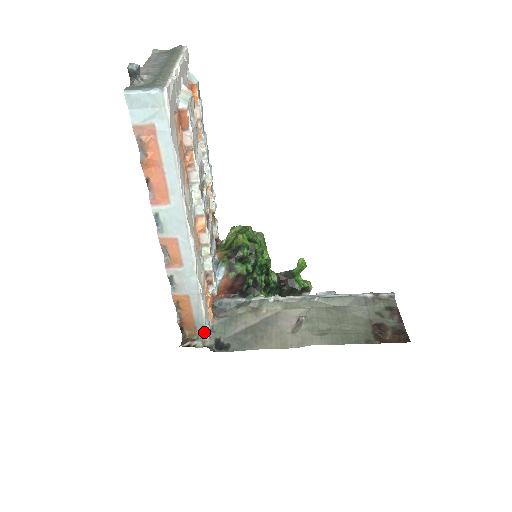
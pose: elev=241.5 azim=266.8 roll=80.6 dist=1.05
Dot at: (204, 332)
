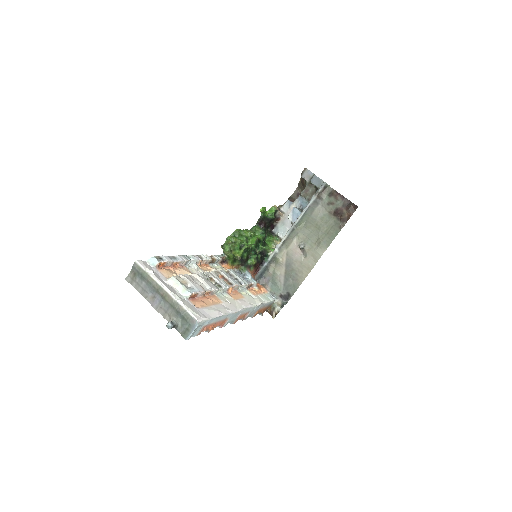
Dot at: (274, 302)
